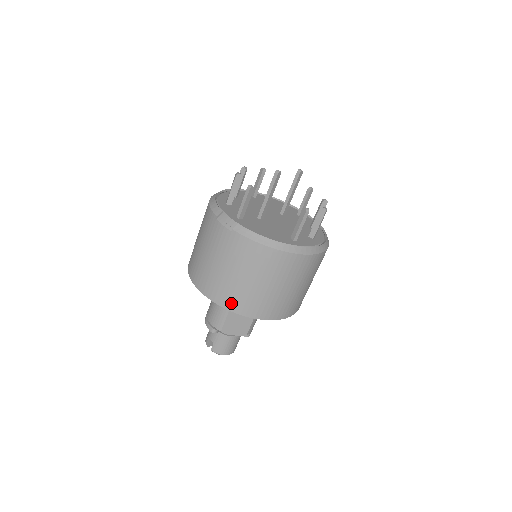
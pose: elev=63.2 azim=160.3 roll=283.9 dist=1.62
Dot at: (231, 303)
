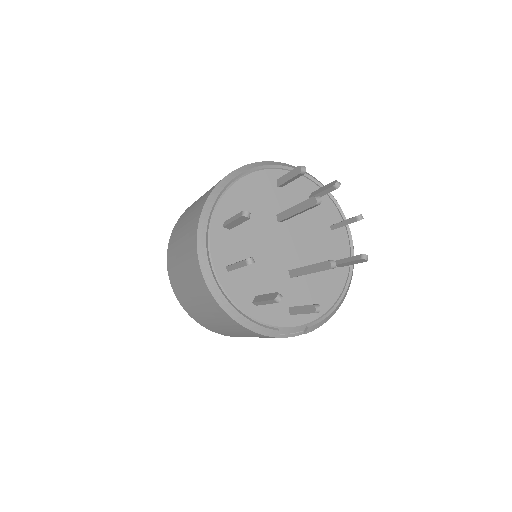
Dot at: occluded
